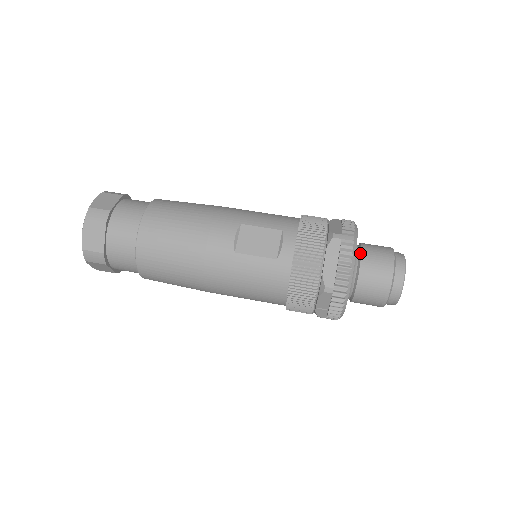
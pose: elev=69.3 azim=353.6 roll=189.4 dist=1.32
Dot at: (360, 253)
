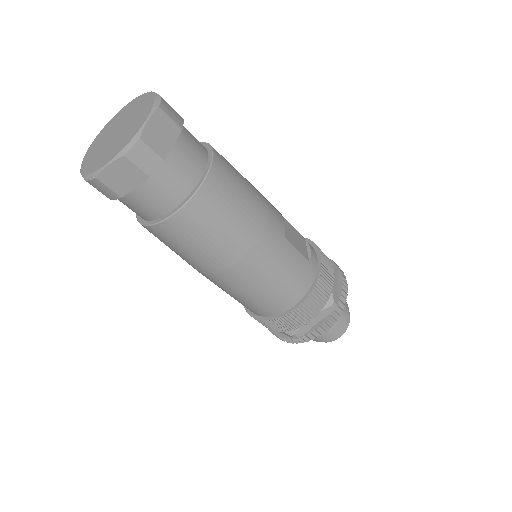
Dot at: occluded
